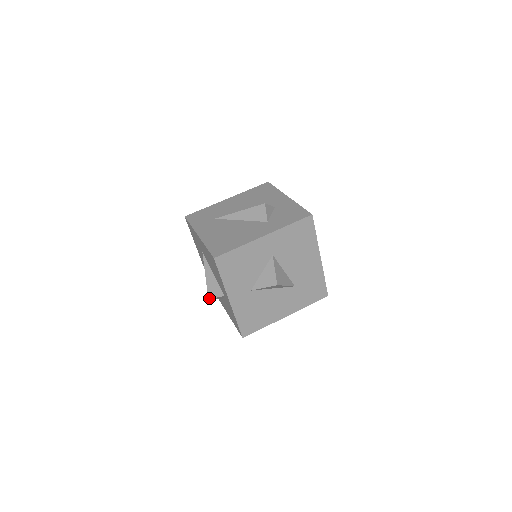
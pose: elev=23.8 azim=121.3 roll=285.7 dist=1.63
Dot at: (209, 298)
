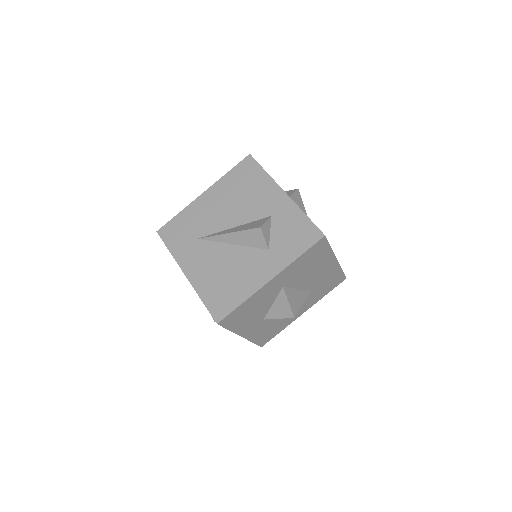
Dot at: occluded
